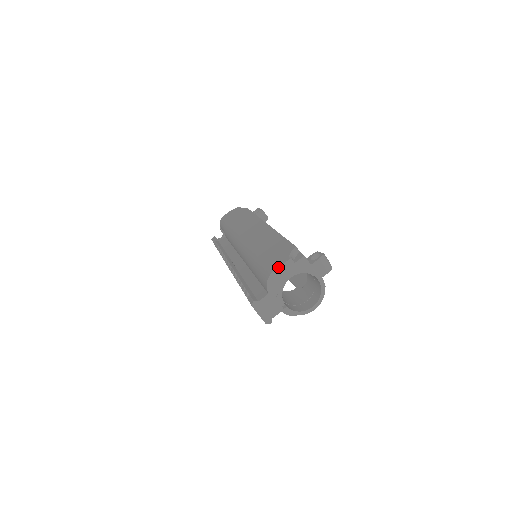
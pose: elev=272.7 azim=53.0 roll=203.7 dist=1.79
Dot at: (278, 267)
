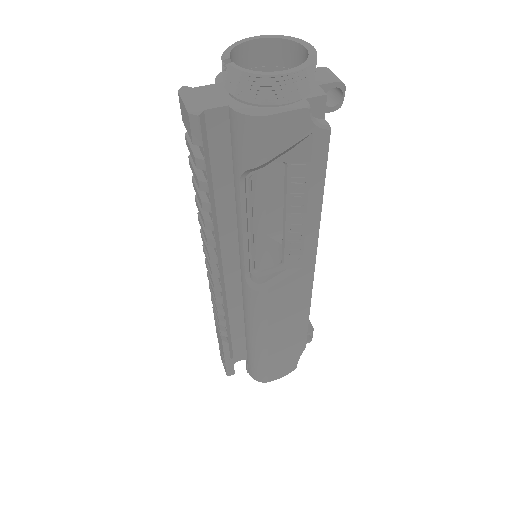
Dot at: occluded
